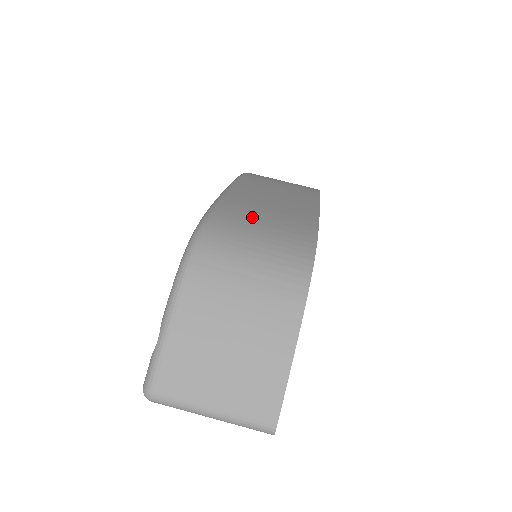
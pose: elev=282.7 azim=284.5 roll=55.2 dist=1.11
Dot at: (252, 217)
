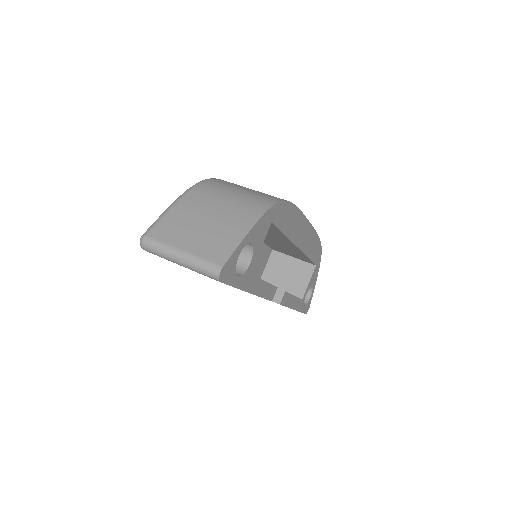
Dot at: occluded
